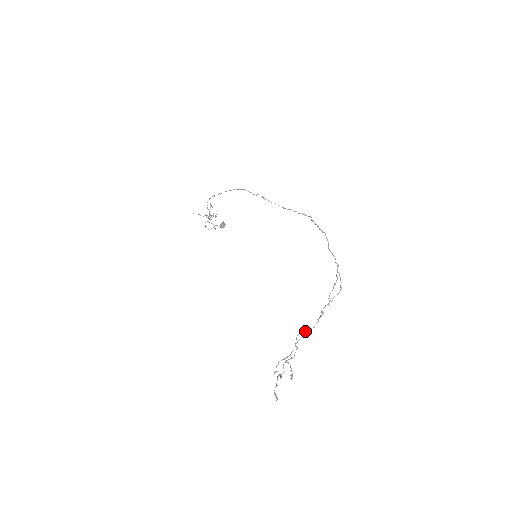
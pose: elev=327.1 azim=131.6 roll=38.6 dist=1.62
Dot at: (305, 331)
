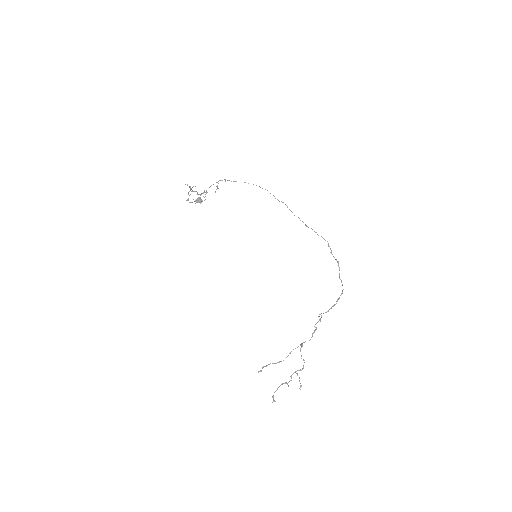
Dot at: (302, 343)
